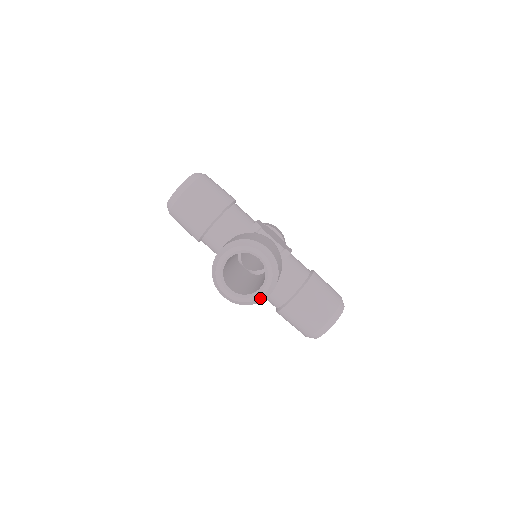
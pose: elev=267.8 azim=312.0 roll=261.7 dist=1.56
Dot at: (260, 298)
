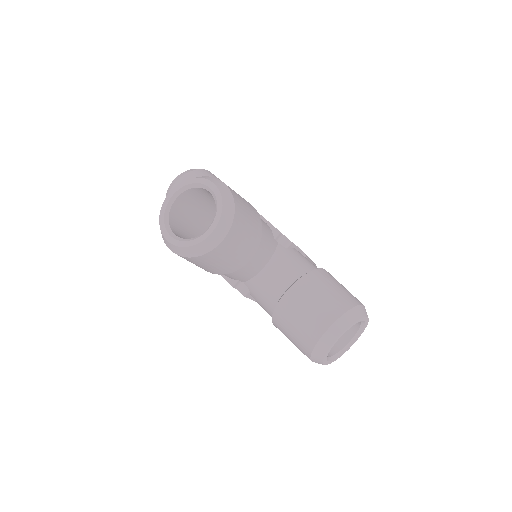
Dot at: (206, 241)
